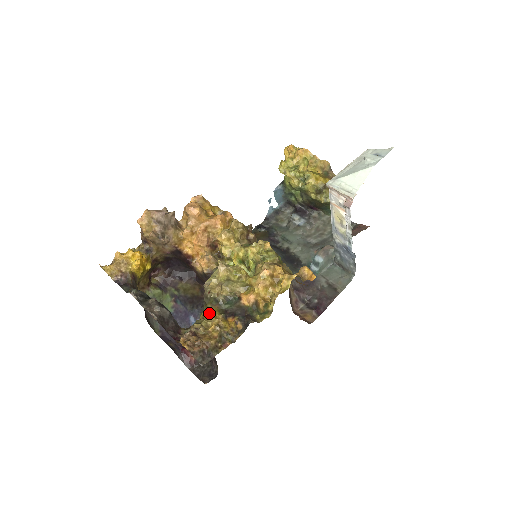
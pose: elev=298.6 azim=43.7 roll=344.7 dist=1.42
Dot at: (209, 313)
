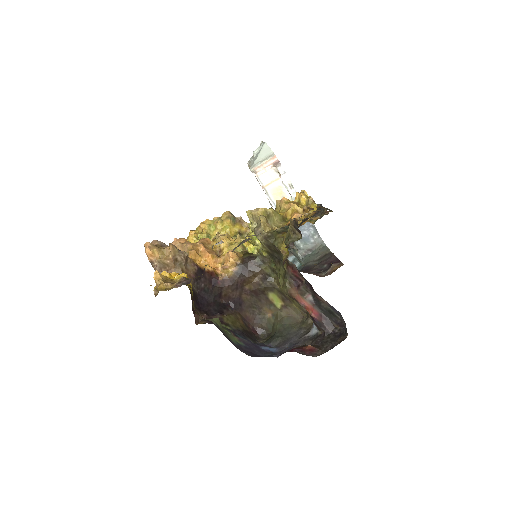
Dot at: (285, 234)
